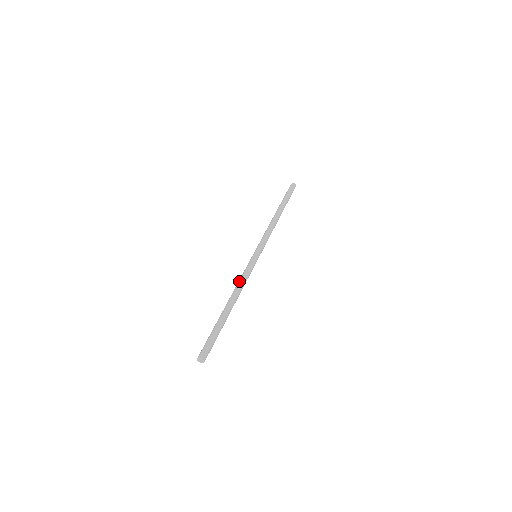
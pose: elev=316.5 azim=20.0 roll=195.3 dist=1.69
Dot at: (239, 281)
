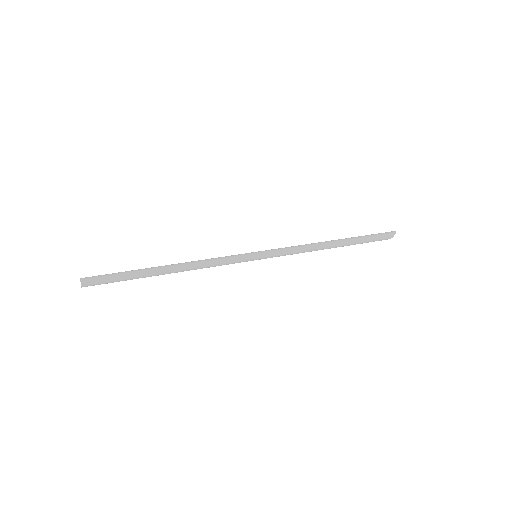
Dot at: (205, 260)
